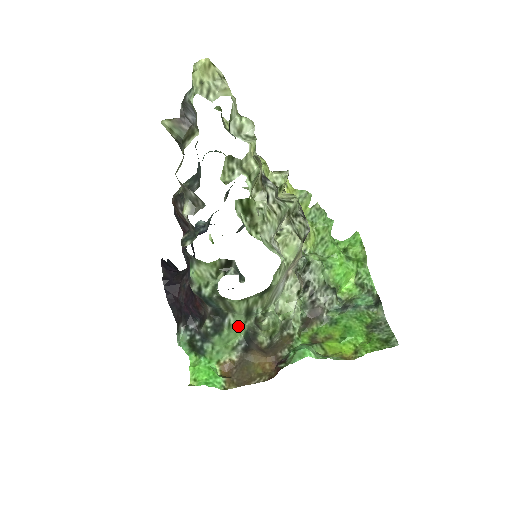
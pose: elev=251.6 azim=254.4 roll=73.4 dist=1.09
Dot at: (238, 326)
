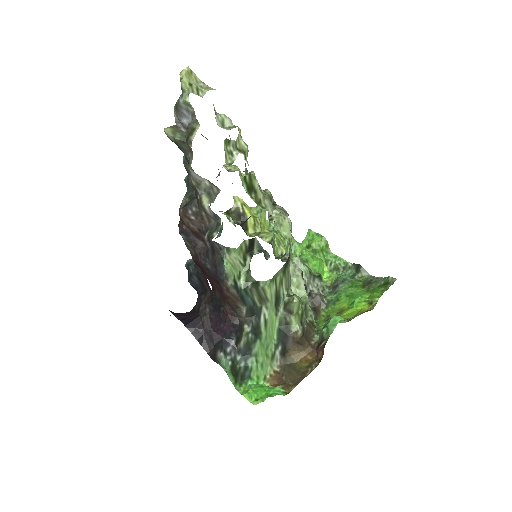
Dot at: (271, 323)
